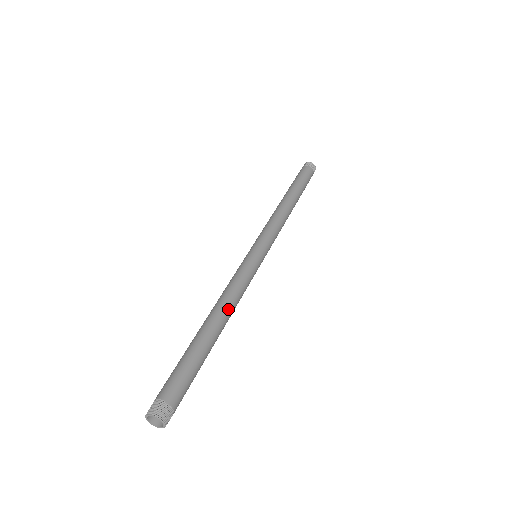
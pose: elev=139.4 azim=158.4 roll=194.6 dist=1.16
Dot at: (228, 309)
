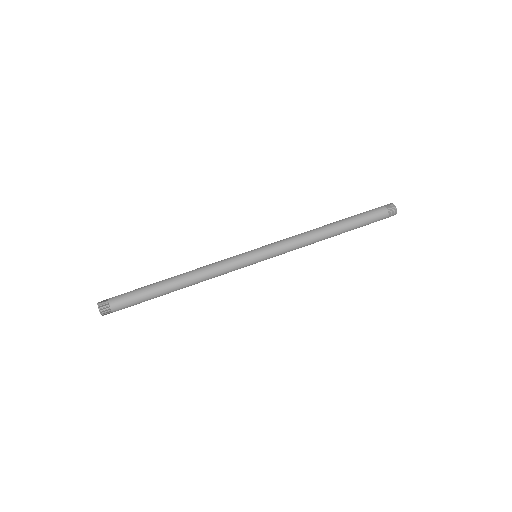
Dot at: occluded
